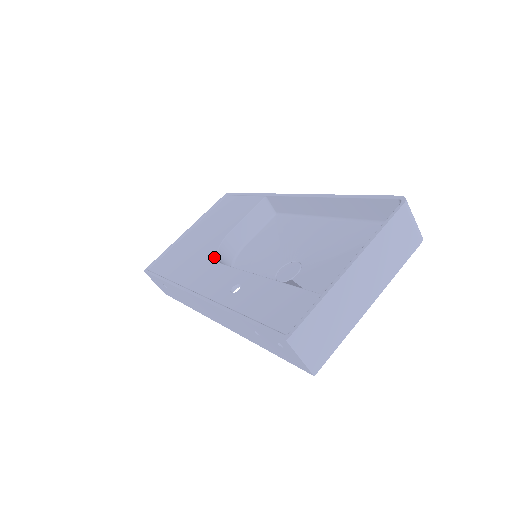
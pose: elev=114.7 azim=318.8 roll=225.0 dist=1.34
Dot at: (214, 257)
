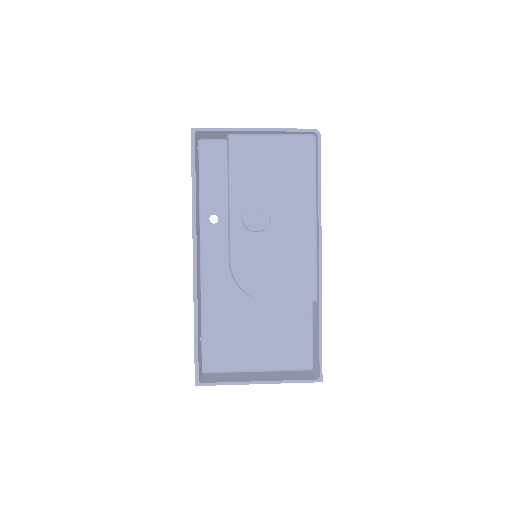
Dot at: (235, 283)
